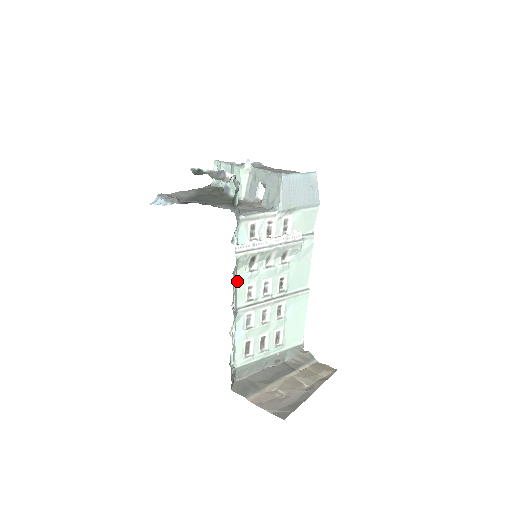
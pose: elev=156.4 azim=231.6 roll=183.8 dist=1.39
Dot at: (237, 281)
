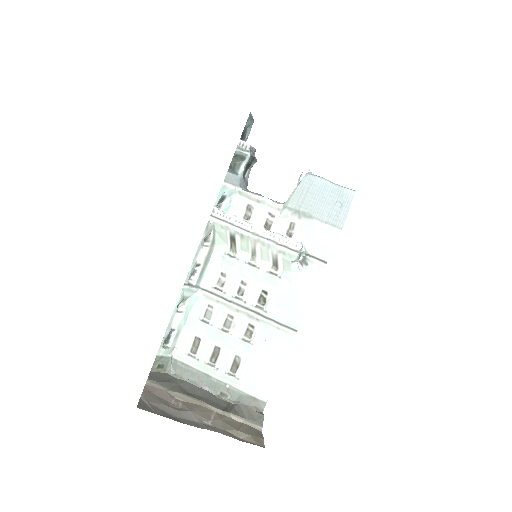
Dot at: (212, 257)
